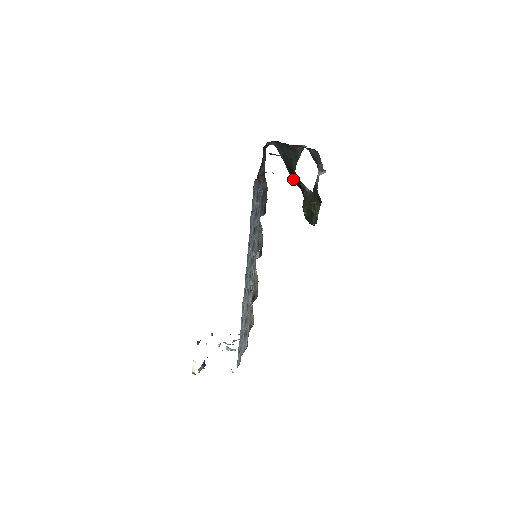
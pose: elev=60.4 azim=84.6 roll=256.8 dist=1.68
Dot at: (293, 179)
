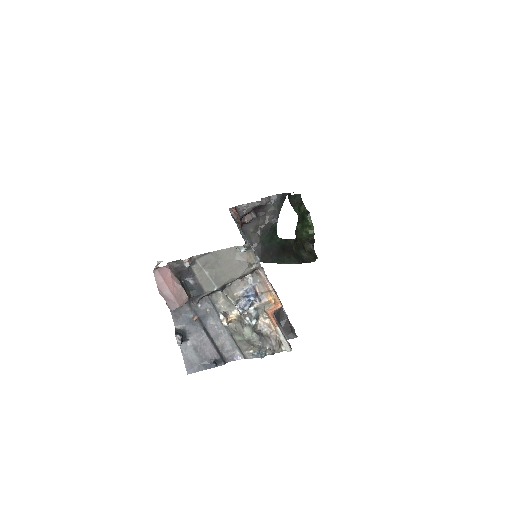
Dot at: (286, 262)
